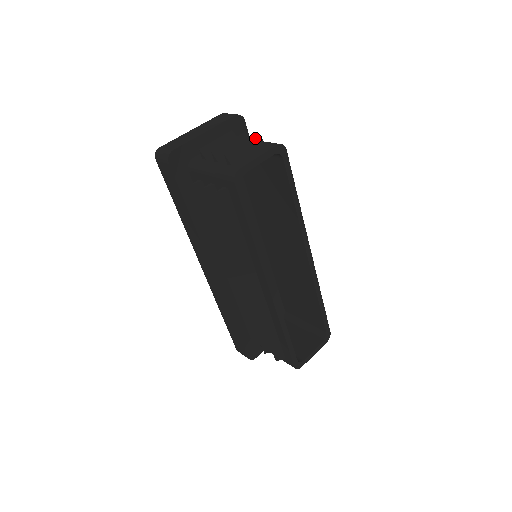
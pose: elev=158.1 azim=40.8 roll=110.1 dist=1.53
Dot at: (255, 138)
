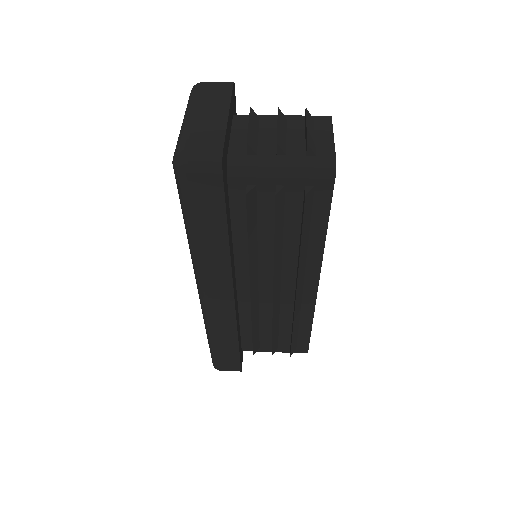
Dot at: (307, 113)
